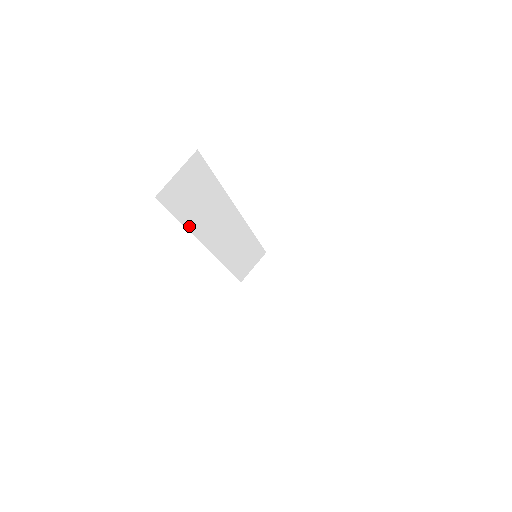
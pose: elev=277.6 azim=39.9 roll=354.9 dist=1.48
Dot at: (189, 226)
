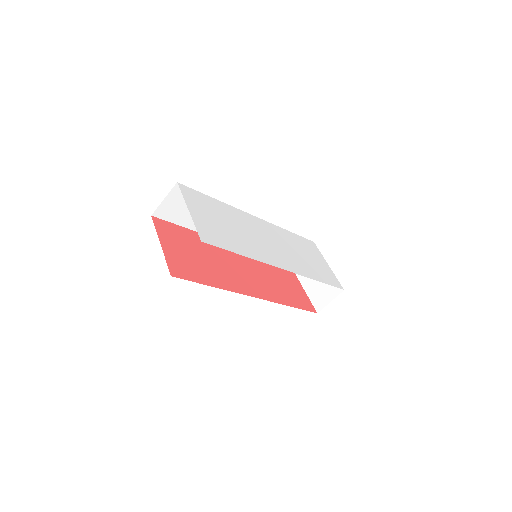
Dot at: occluded
